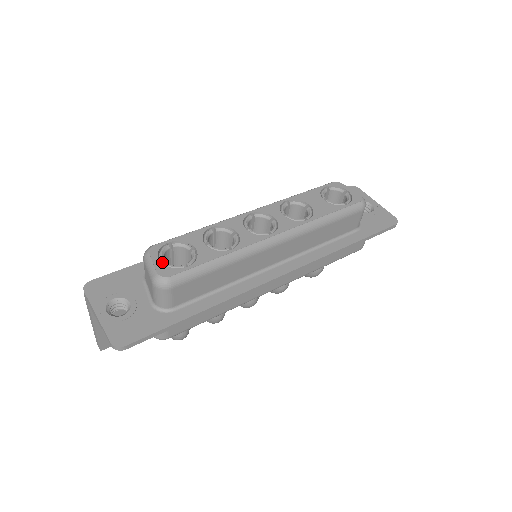
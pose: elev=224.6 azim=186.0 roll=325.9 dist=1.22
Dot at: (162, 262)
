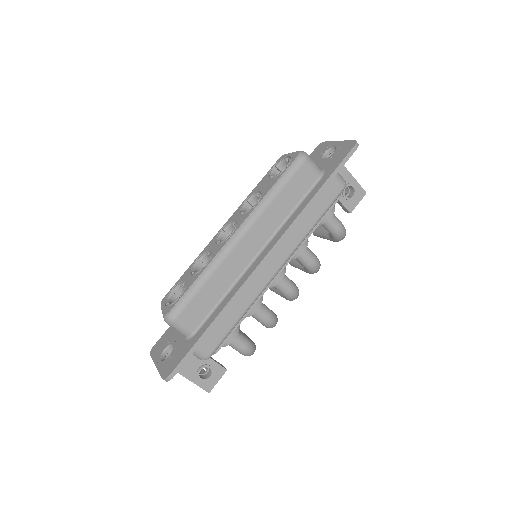
Dot at: (167, 305)
